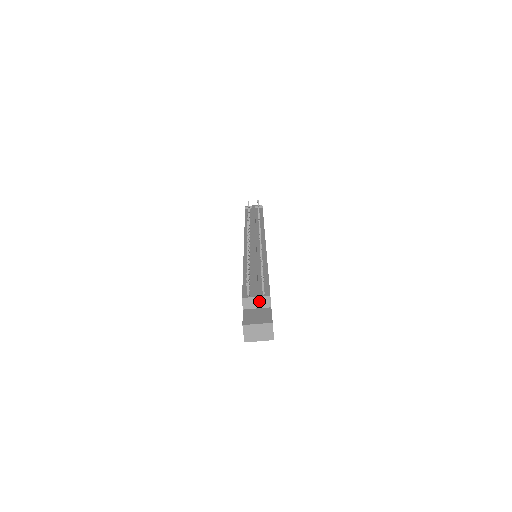
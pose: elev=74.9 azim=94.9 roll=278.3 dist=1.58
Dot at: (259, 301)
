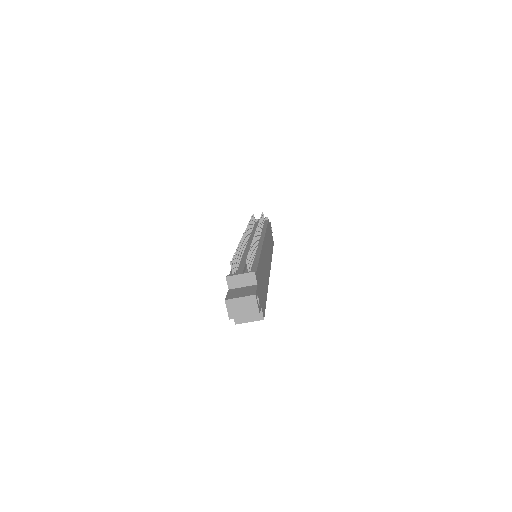
Dot at: (244, 279)
